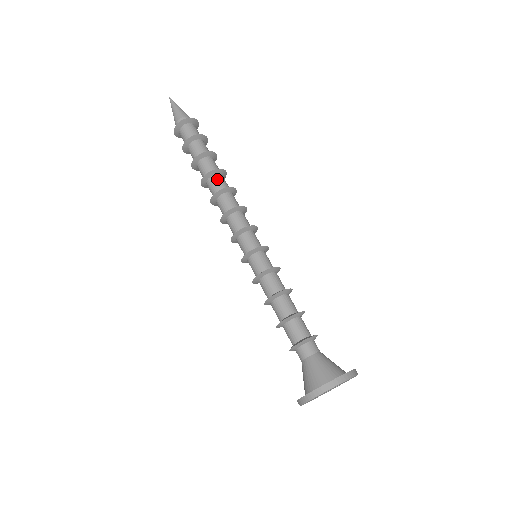
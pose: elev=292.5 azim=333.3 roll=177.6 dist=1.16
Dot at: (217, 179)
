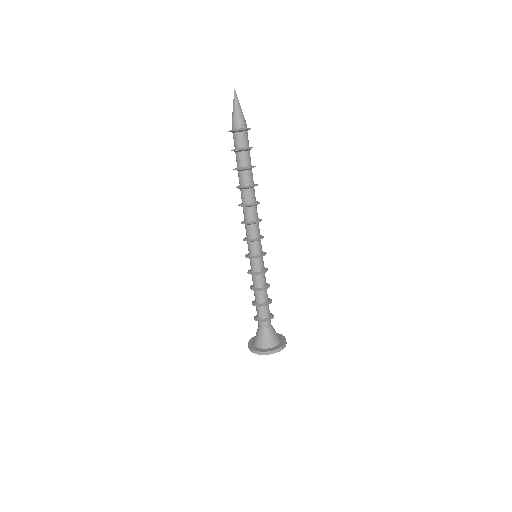
Dot at: (242, 194)
